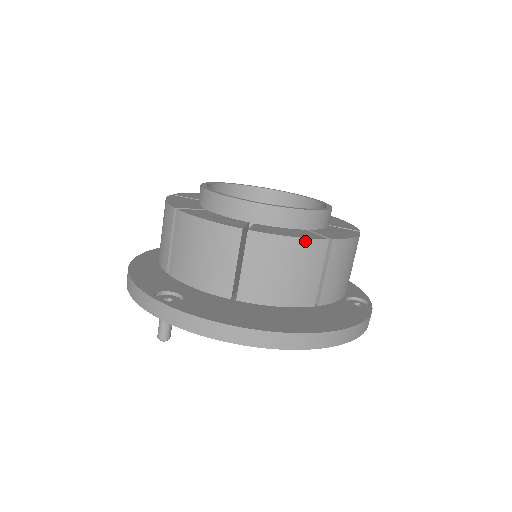
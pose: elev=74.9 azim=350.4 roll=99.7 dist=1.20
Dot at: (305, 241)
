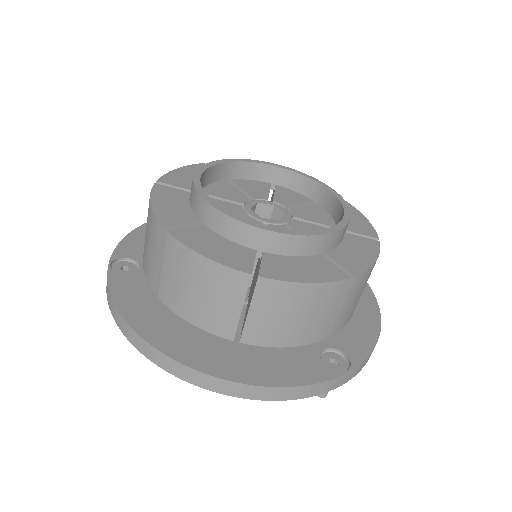
Dot at: (217, 266)
